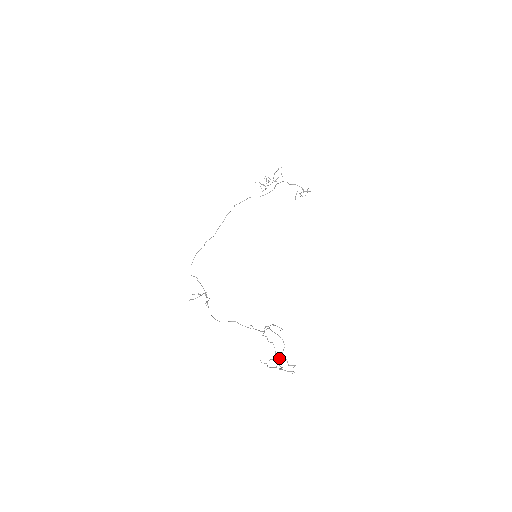
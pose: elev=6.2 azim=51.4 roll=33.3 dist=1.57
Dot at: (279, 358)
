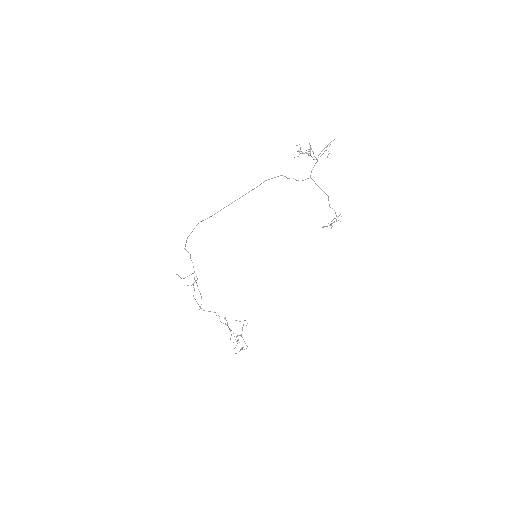
Dot at: occluded
